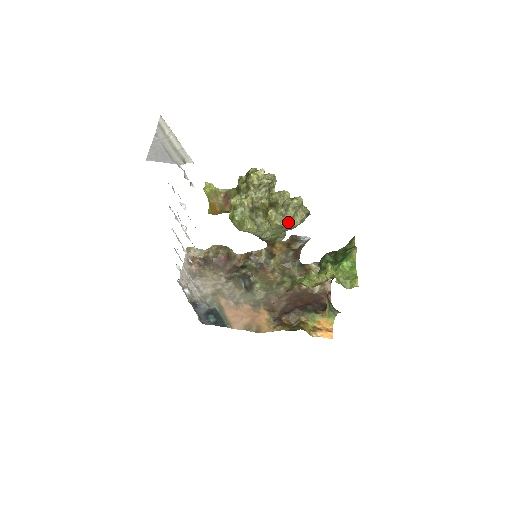
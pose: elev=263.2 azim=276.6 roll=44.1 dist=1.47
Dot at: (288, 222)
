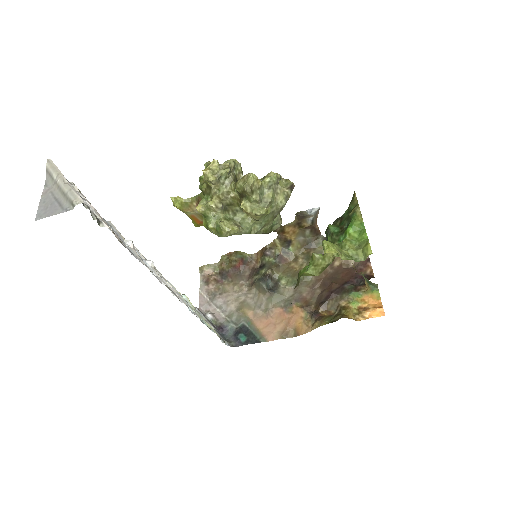
Dot at: (270, 206)
